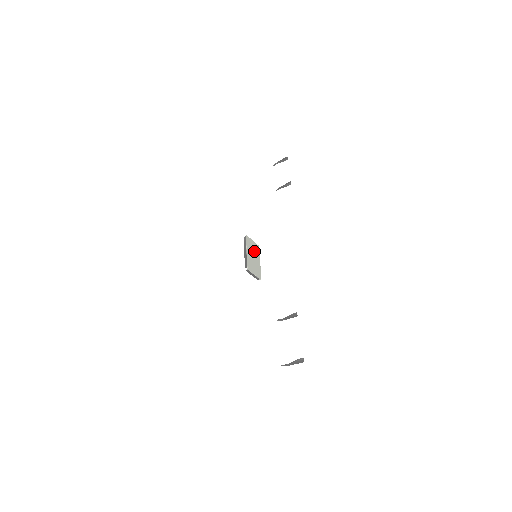
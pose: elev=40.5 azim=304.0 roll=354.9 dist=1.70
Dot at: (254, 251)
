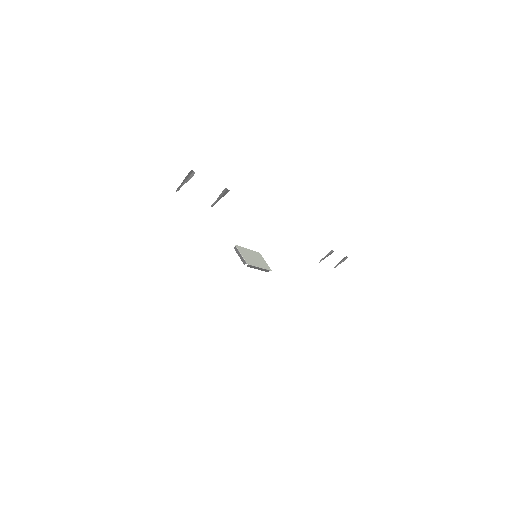
Dot at: (260, 261)
